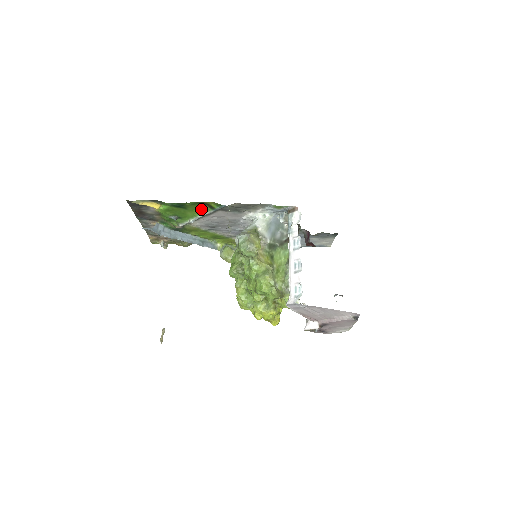
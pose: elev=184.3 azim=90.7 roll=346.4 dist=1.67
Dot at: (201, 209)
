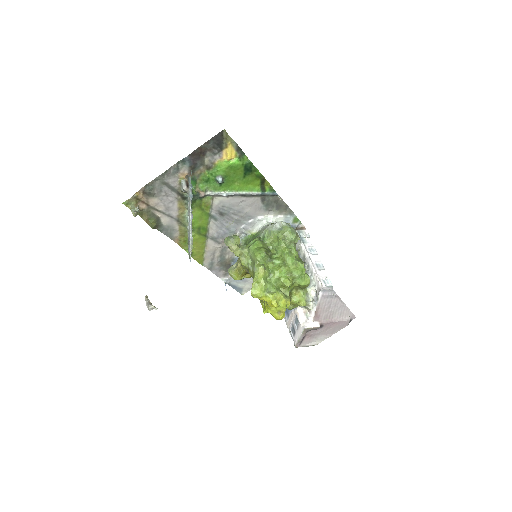
Dot at: (251, 186)
